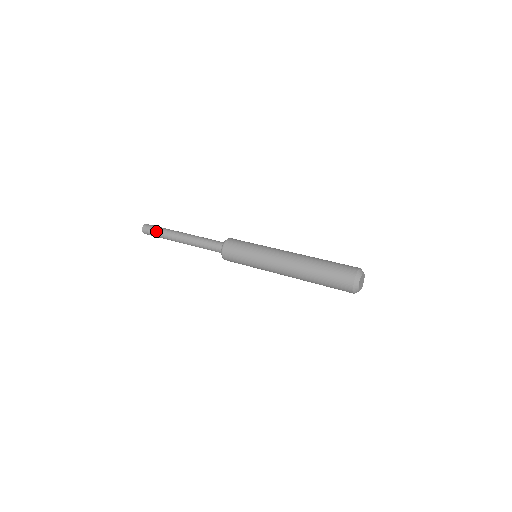
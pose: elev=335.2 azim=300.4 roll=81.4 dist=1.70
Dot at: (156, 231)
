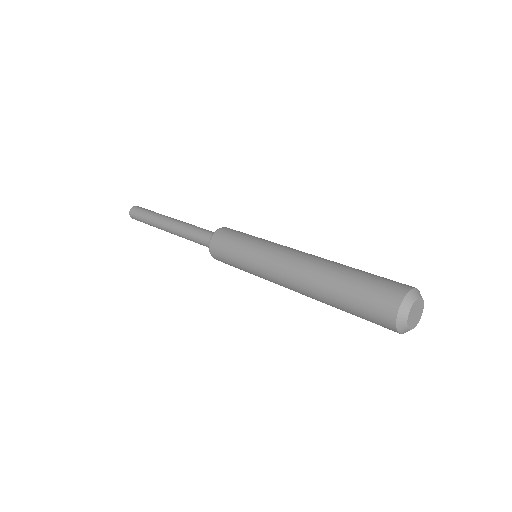
Dot at: (142, 219)
